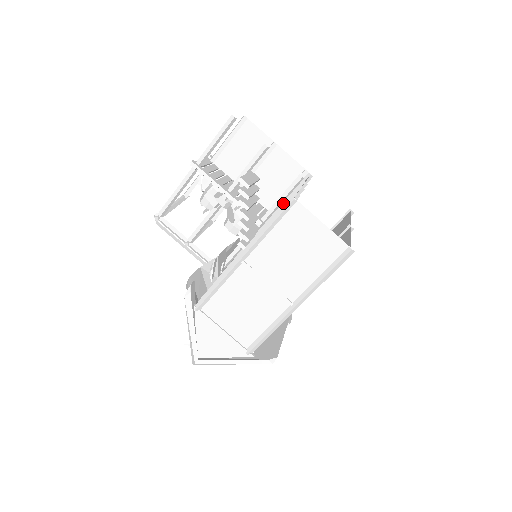
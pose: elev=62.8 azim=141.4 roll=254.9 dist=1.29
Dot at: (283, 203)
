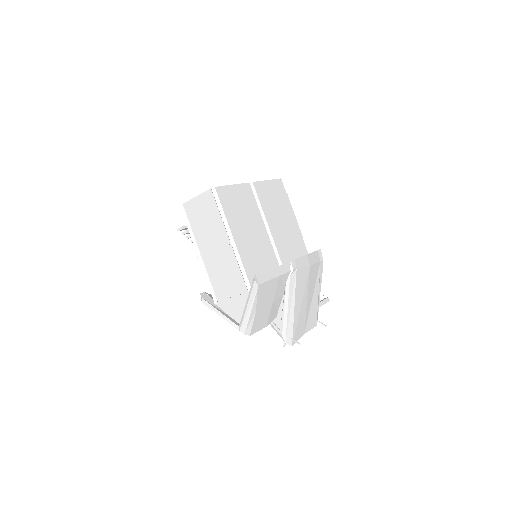
Dot at: occluded
